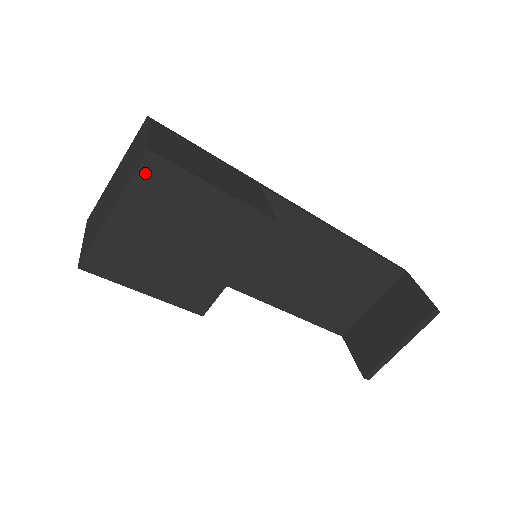
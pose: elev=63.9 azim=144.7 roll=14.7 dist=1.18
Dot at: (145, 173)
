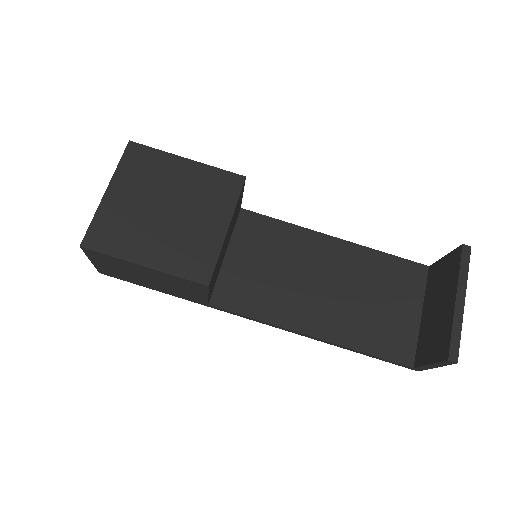
Dot at: (129, 157)
